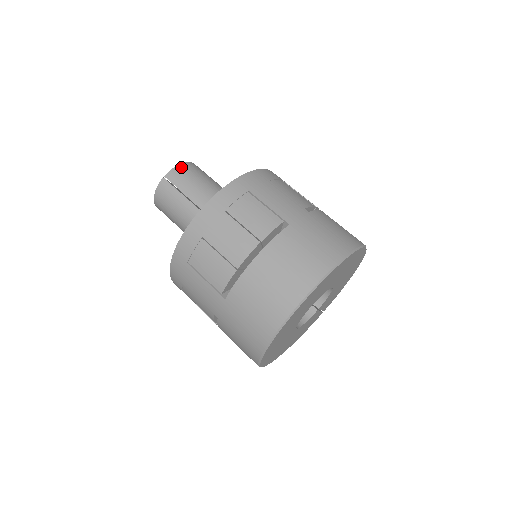
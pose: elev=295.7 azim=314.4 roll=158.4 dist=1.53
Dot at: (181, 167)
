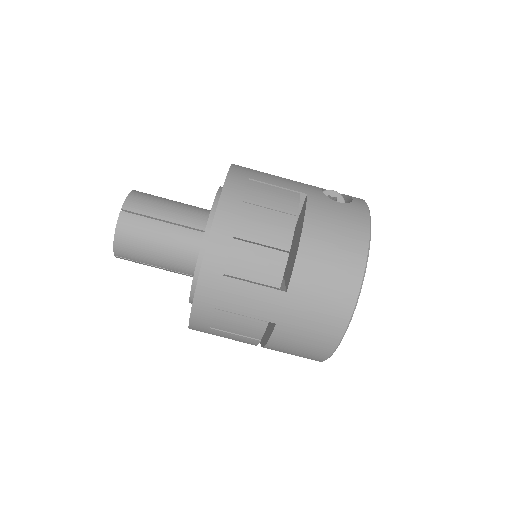
Dot at: (118, 243)
